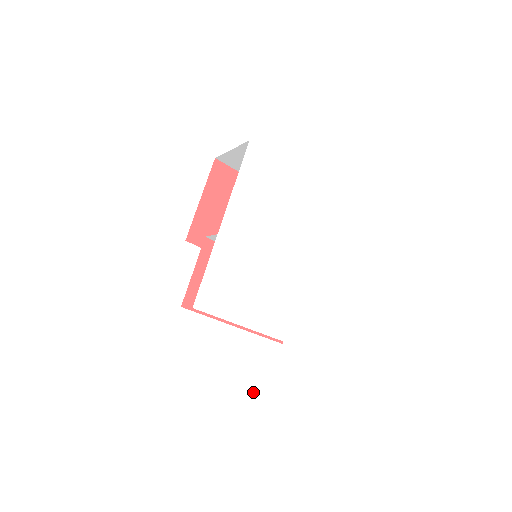
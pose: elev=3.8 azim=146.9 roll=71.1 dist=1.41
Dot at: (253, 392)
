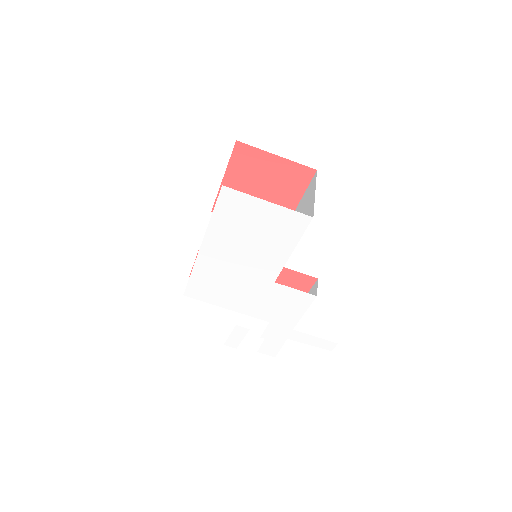
Dot at: (241, 340)
